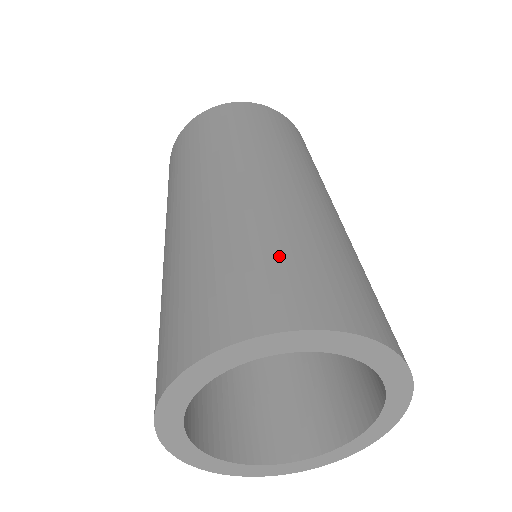
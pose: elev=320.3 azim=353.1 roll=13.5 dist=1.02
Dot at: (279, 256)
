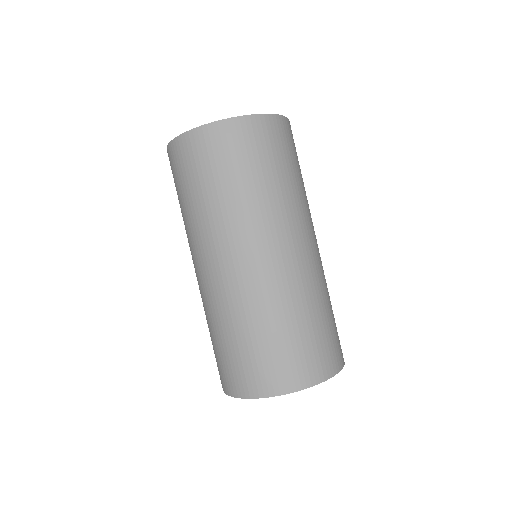
Dot at: (272, 344)
